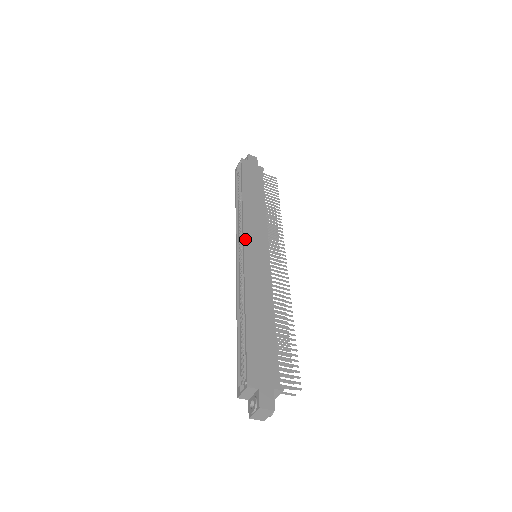
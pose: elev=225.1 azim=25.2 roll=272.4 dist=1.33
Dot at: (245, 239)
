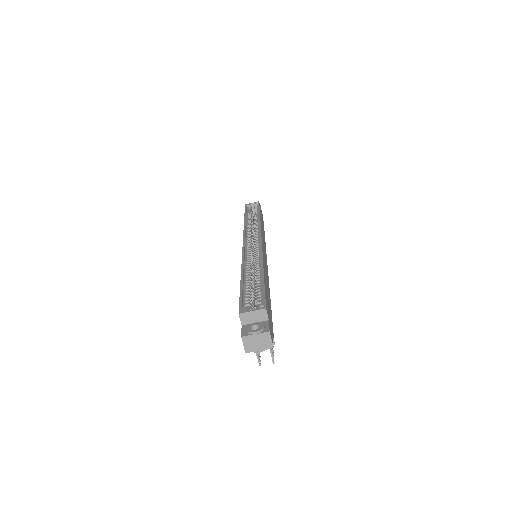
Dot at: occluded
